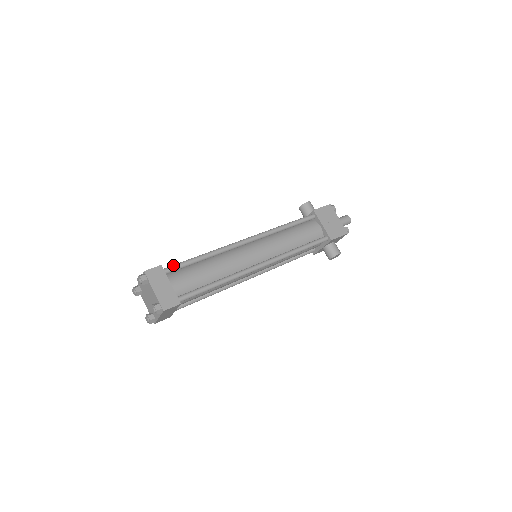
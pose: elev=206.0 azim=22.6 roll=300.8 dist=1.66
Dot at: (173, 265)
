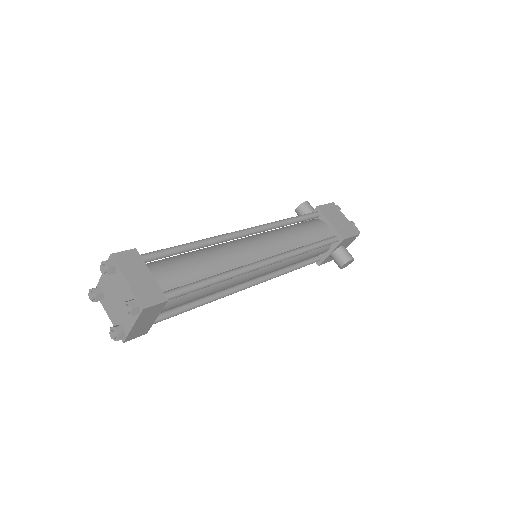
Dot at: occluded
